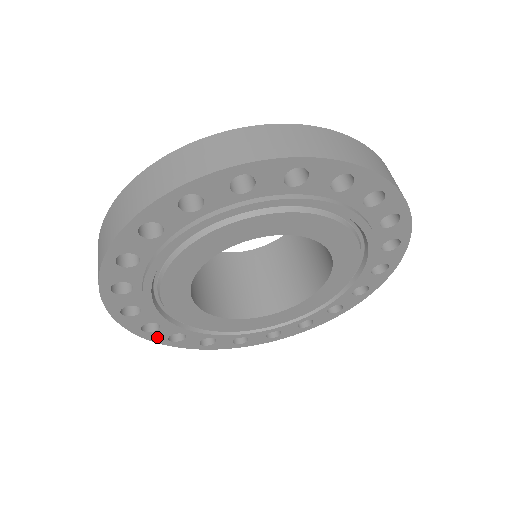
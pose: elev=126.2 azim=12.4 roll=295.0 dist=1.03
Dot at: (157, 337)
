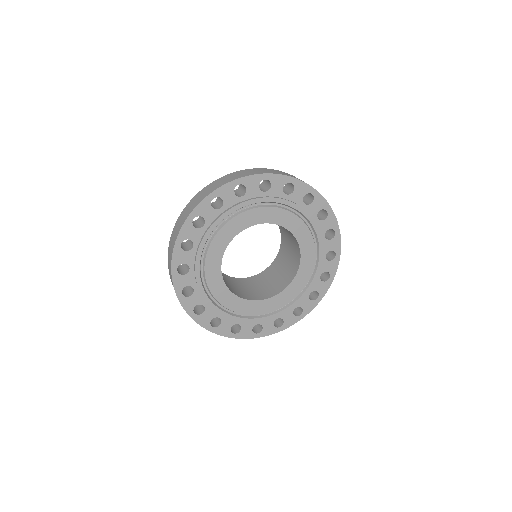
Dot at: (246, 334)
